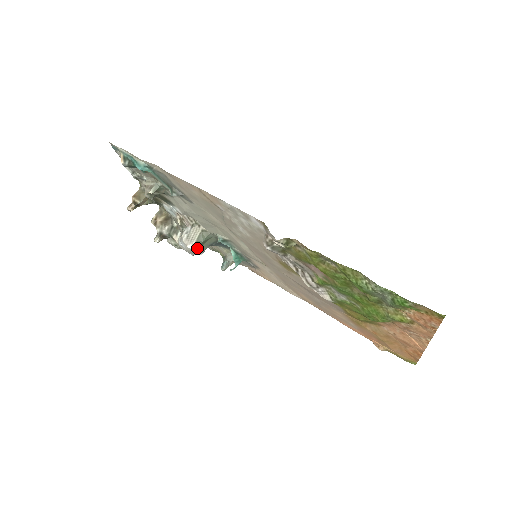
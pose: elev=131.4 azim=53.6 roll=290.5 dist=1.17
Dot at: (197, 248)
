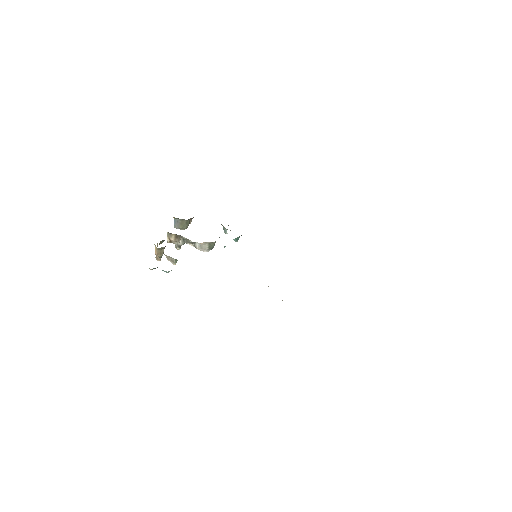
Dot at: occluded
